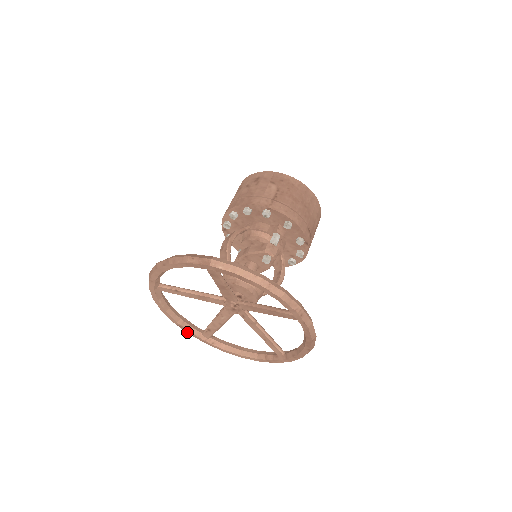
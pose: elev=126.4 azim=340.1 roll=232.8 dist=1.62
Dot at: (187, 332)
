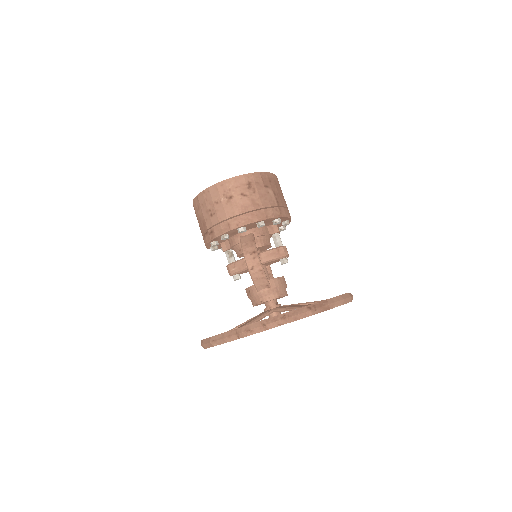
Dot at: occluded
